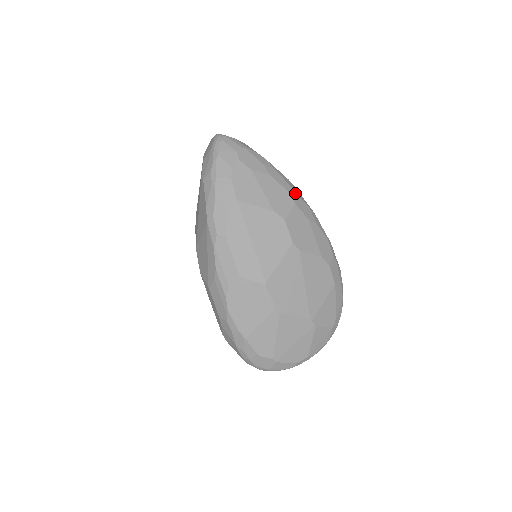
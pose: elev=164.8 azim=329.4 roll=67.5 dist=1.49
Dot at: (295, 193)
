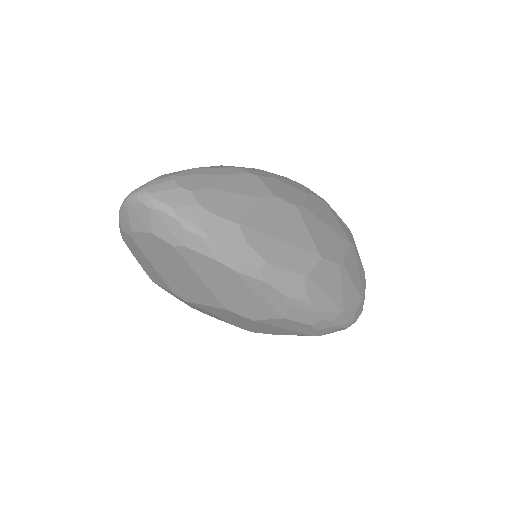
Dot at: (243, 169)
